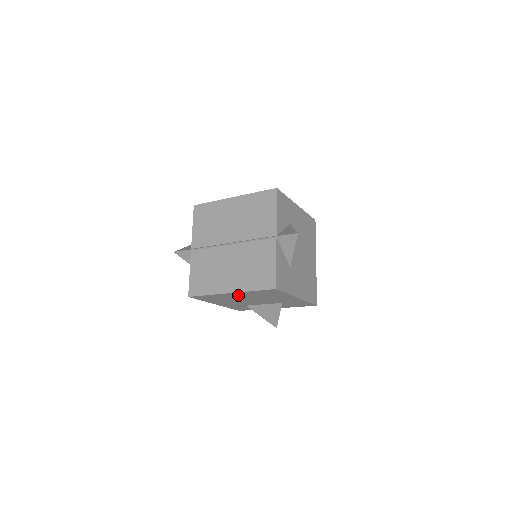
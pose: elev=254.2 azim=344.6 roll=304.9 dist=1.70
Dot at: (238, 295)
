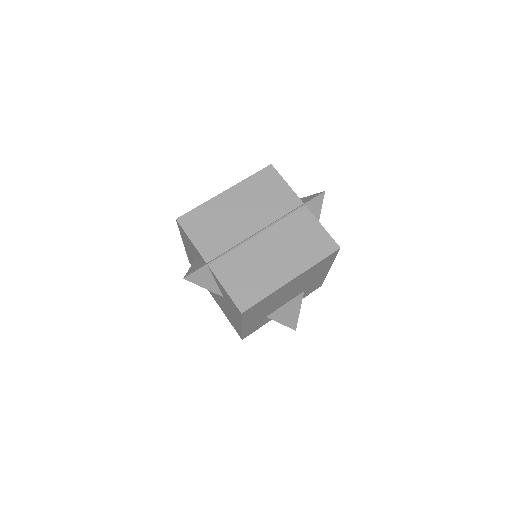
Dot at: (292, 284)
